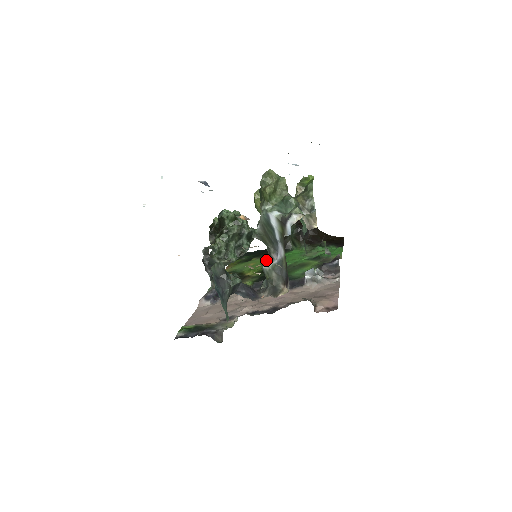
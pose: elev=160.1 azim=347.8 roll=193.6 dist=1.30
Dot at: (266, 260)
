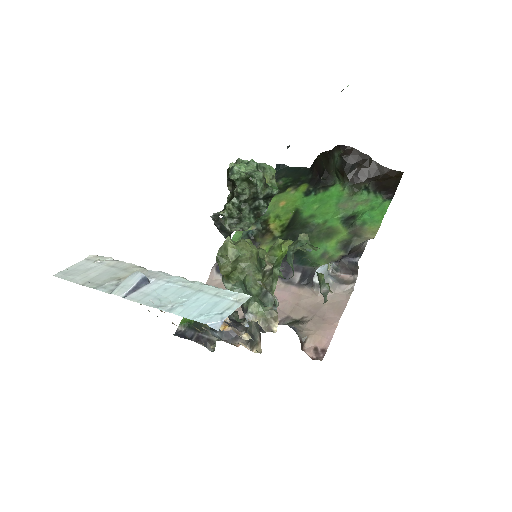
Dot at: occluded
